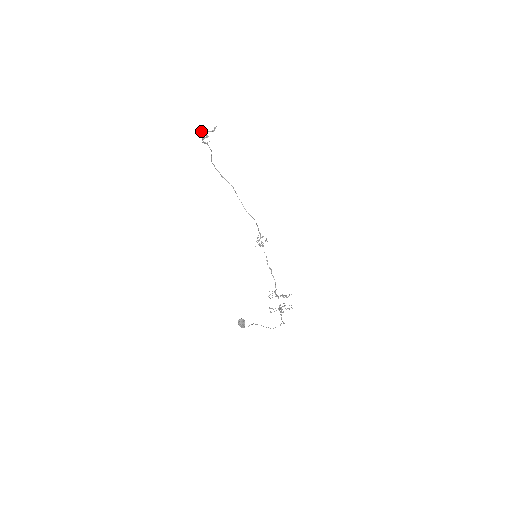
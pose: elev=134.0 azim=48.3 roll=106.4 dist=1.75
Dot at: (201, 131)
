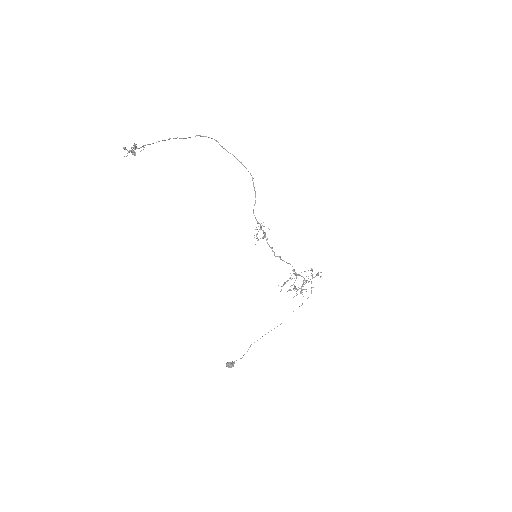
Dot at: (124, 149)
